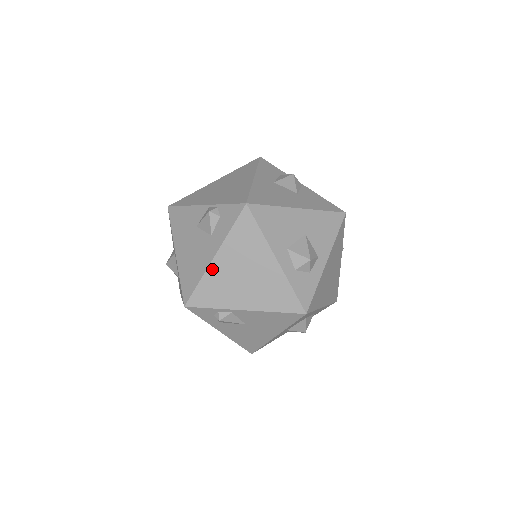
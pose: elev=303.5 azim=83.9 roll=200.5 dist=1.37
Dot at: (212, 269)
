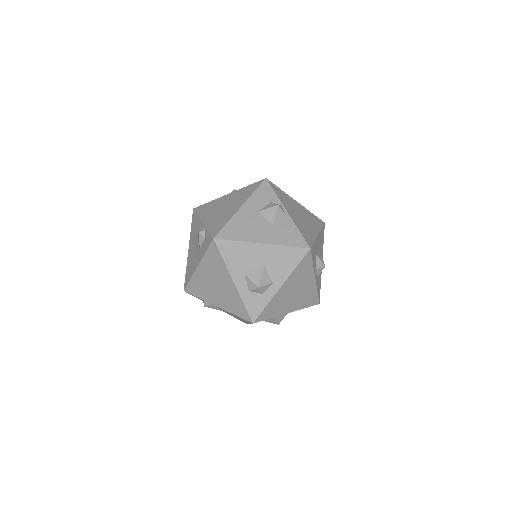
Dot at: (197, 274)
